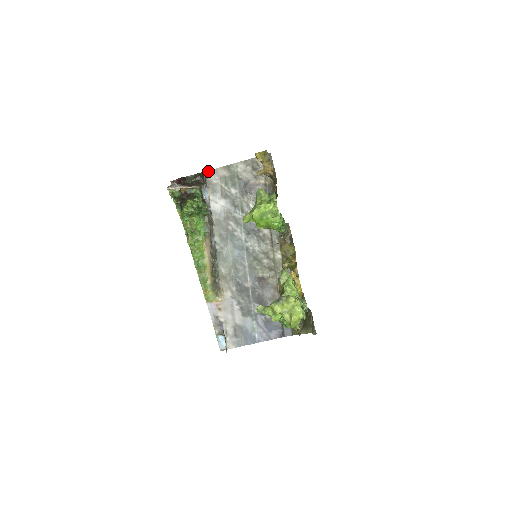
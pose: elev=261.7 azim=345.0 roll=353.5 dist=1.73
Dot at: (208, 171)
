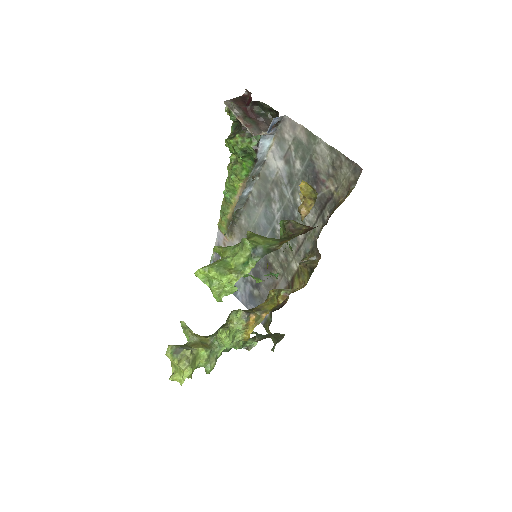
Dot at: (287, 117)
